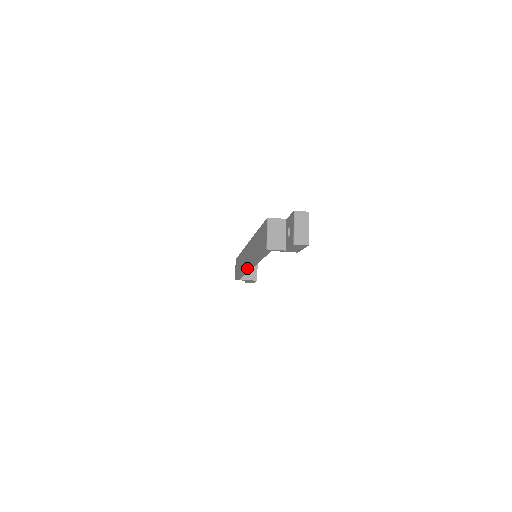
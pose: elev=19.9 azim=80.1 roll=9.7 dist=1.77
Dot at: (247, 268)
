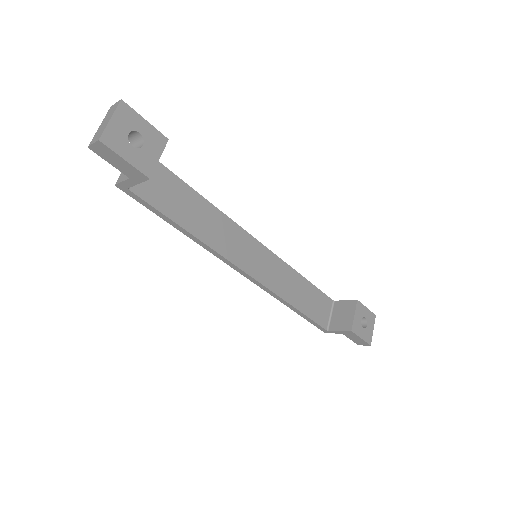
Dot at: (244, 275)
